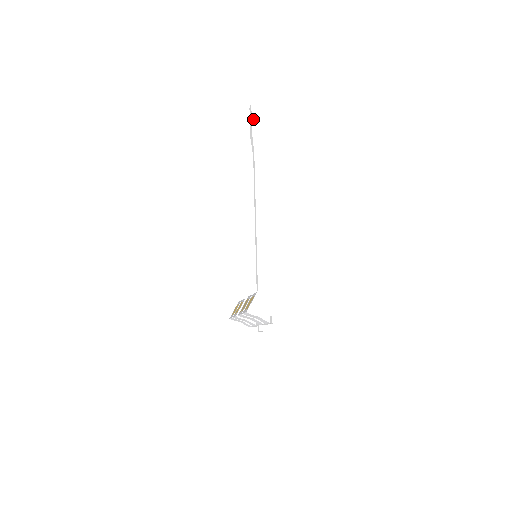
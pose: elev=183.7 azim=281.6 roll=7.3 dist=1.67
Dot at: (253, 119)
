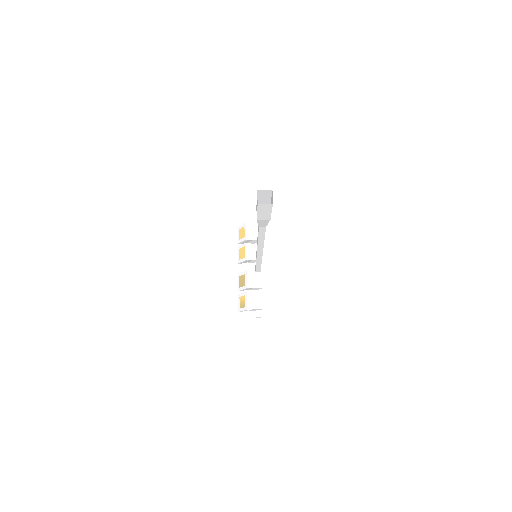
Dot at: (259, 213)
